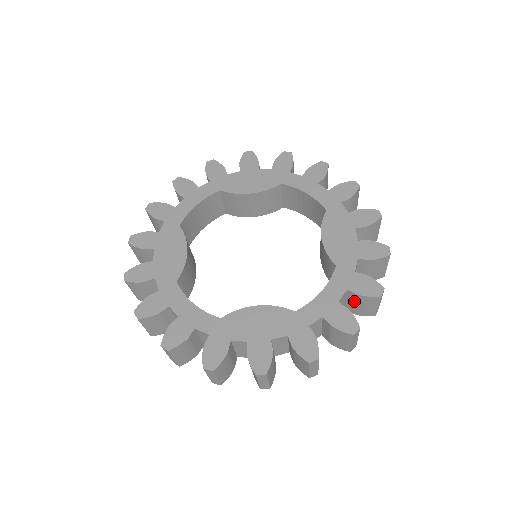
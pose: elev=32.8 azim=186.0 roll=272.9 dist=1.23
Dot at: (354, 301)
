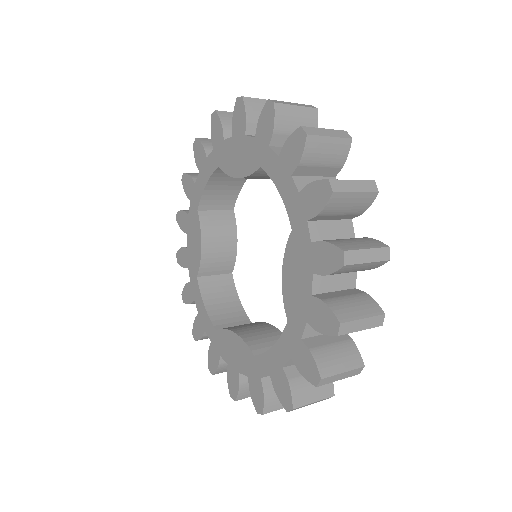
Dot at: occluded
